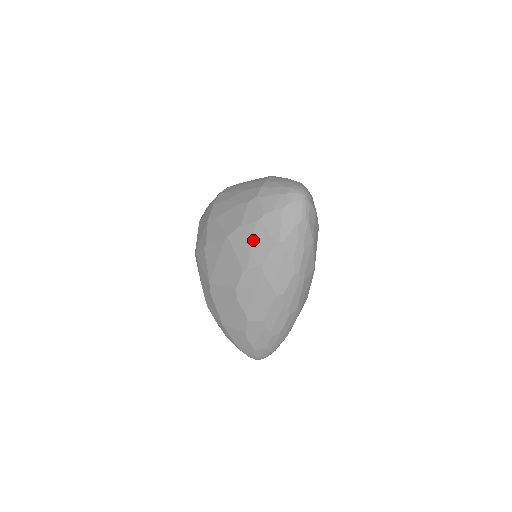
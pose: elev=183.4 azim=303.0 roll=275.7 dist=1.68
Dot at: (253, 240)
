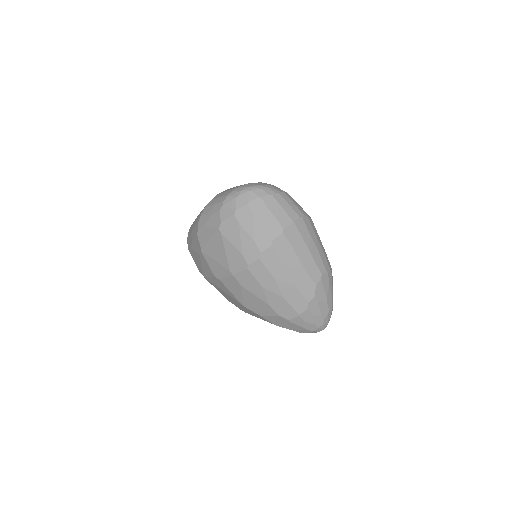
Dot at: occluded
